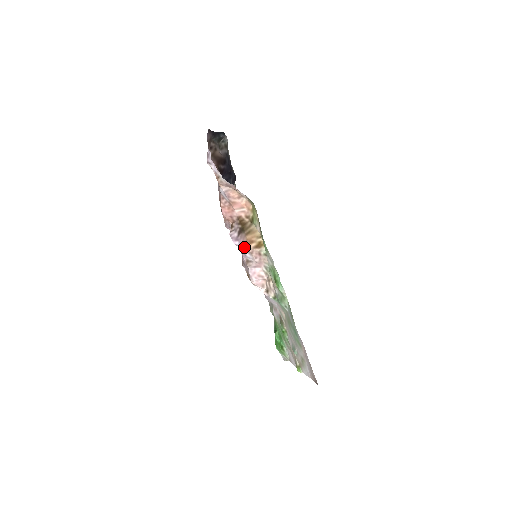
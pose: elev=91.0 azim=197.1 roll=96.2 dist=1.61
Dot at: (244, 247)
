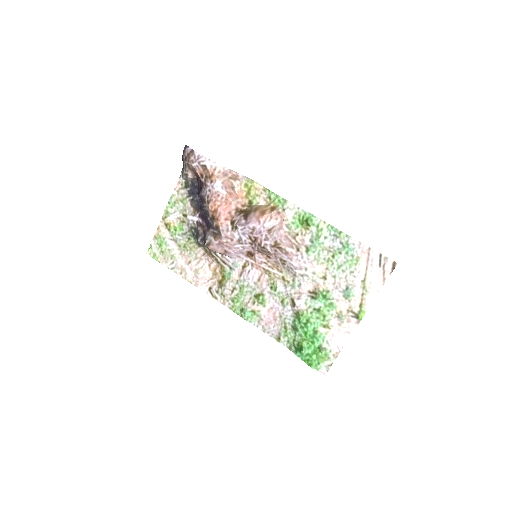
Dot at: (260, 220)
